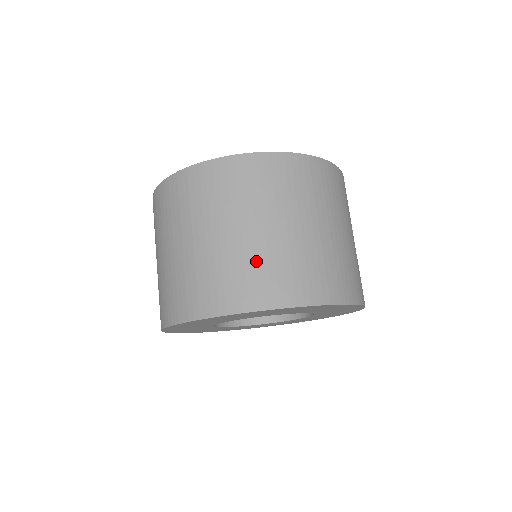
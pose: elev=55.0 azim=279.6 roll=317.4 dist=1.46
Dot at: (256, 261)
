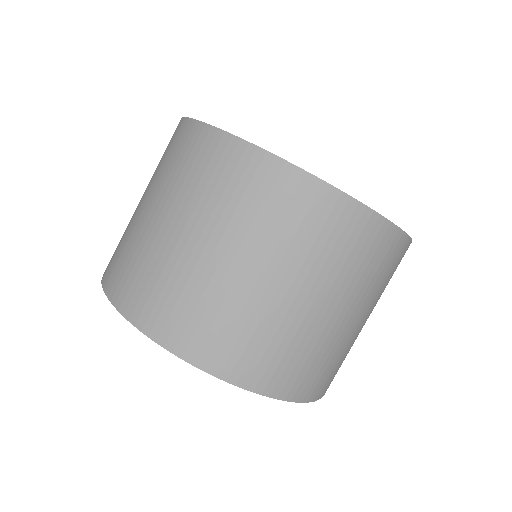
Dot at: (234, 314)
